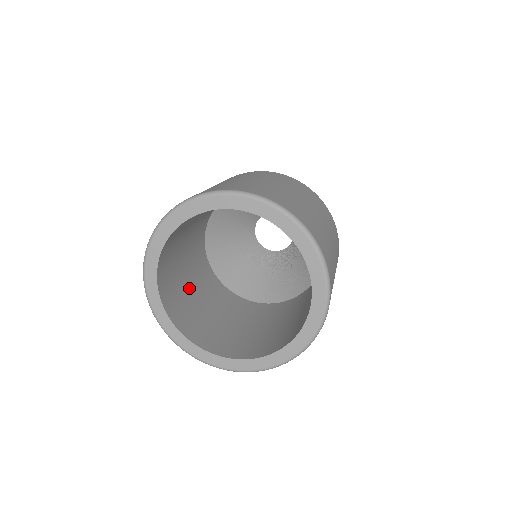
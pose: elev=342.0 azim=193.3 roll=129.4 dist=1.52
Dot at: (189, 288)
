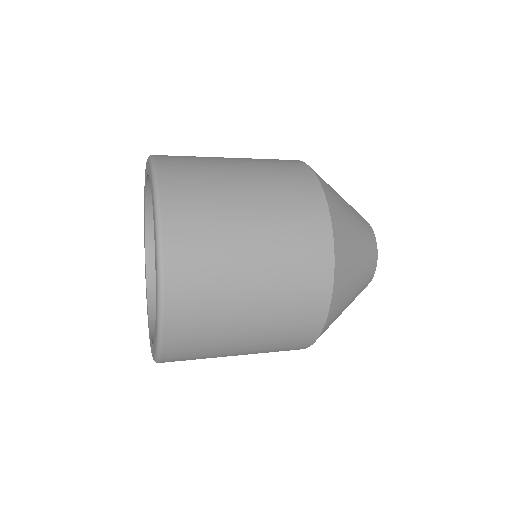
Dot at: occluded
